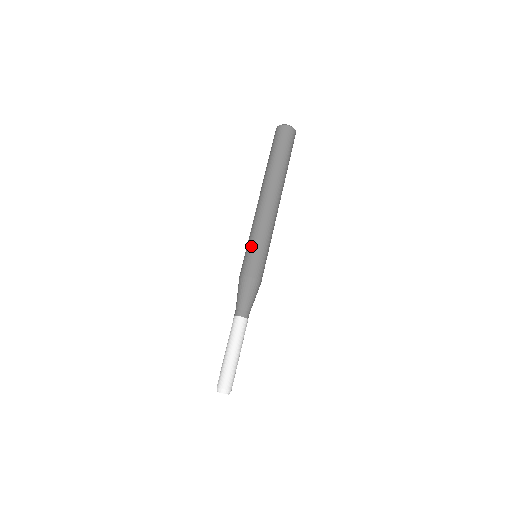
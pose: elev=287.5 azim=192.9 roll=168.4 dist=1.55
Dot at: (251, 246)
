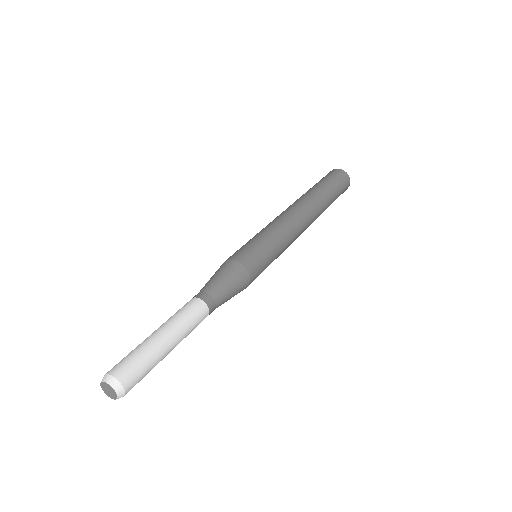
Dot at: occluded
